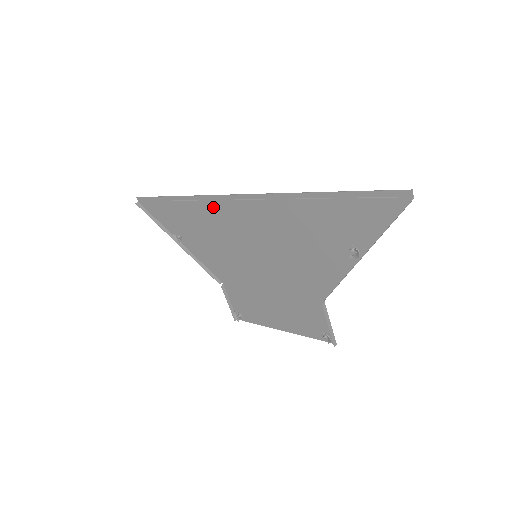
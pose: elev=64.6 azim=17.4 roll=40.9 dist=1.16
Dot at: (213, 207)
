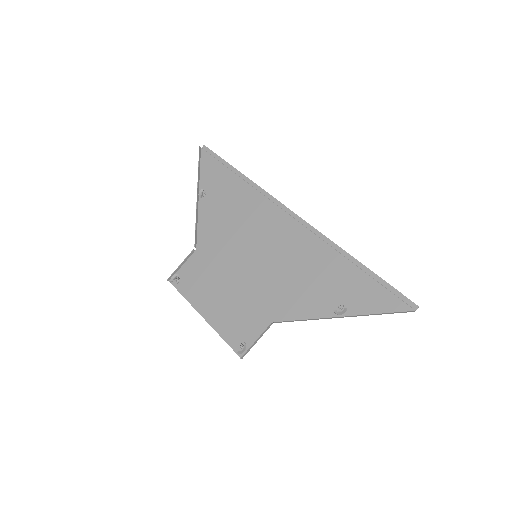
Dot at: (265, 204)
